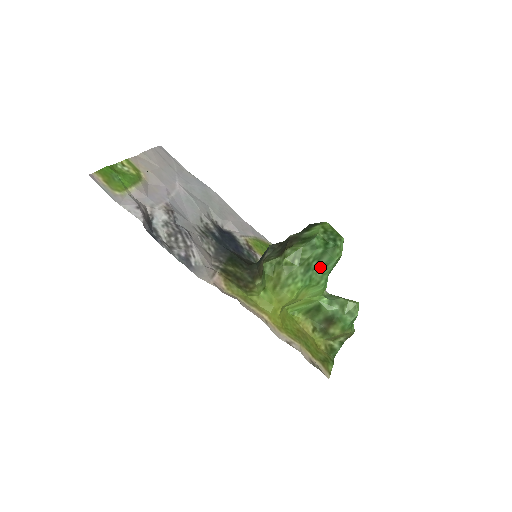
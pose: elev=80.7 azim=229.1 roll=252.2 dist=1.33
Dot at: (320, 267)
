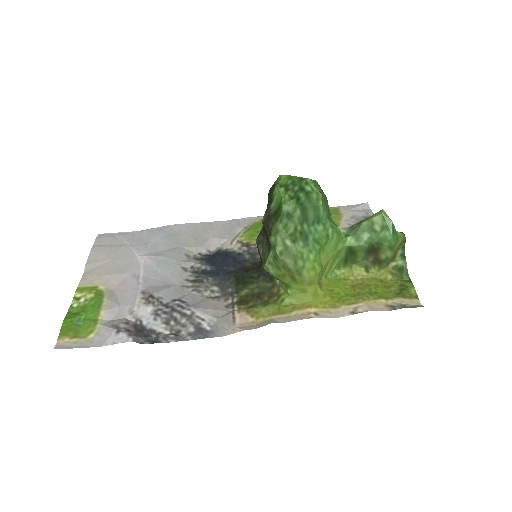
Dot at: (314, 223)
